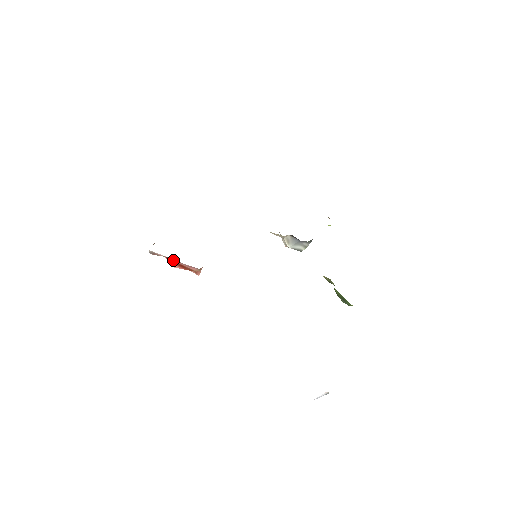
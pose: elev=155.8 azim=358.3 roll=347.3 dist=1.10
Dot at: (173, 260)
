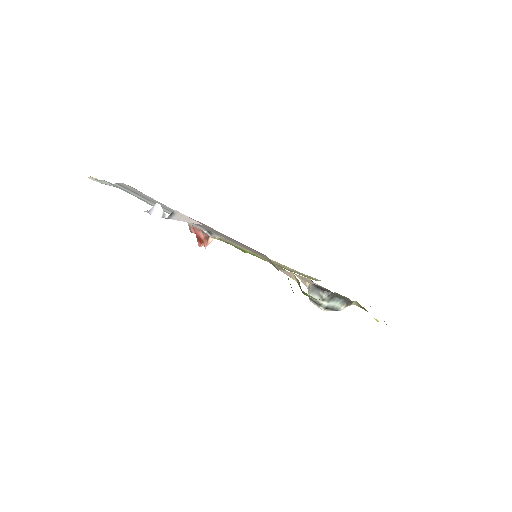
Dot at: (195, 229)
